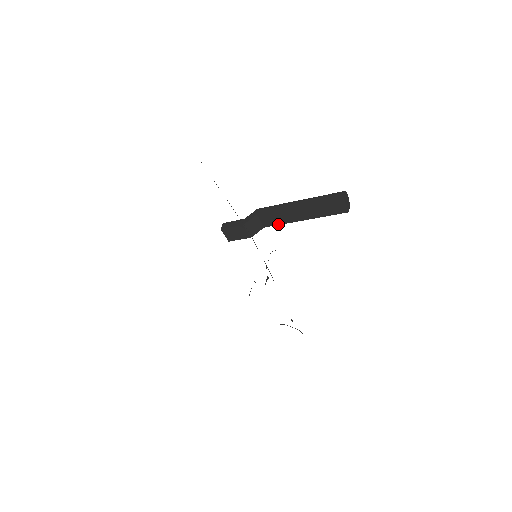
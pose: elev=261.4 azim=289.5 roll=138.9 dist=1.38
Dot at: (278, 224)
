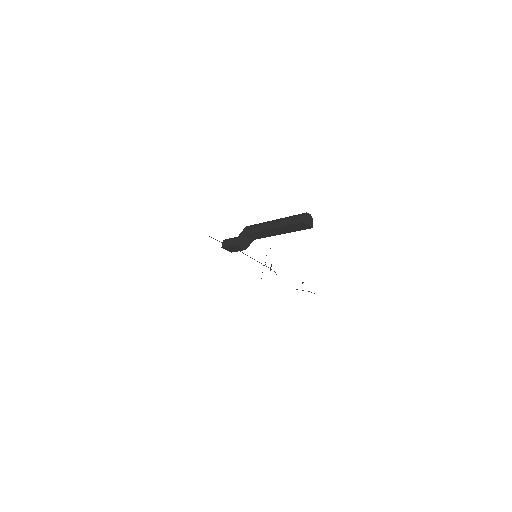
Dot at: (263, 237)
